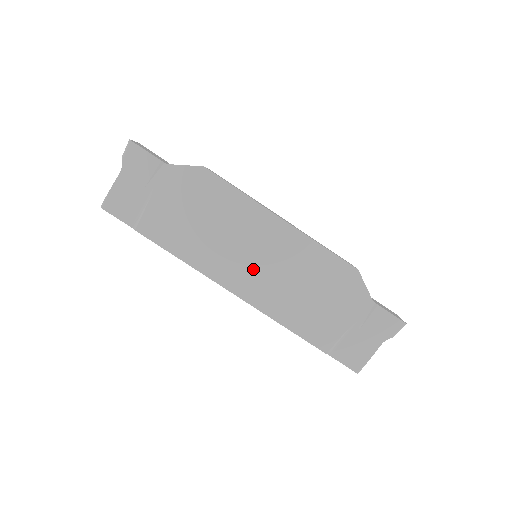
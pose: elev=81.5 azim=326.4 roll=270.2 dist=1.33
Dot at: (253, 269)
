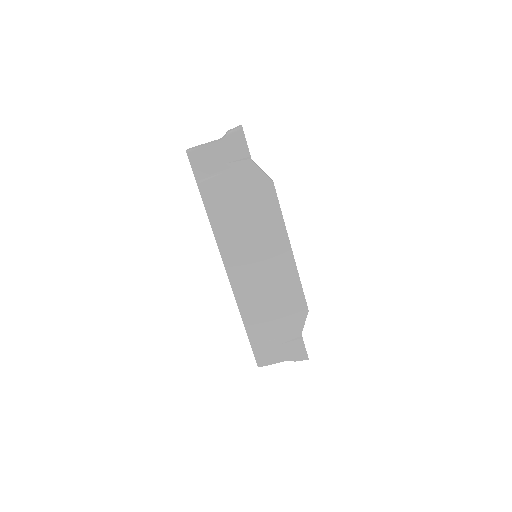
Dot at: (250, 265)
